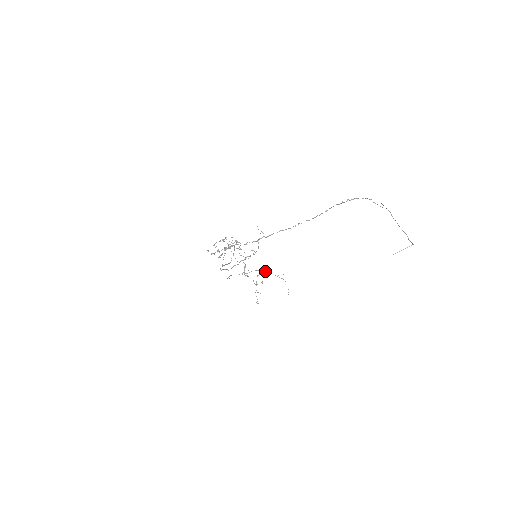
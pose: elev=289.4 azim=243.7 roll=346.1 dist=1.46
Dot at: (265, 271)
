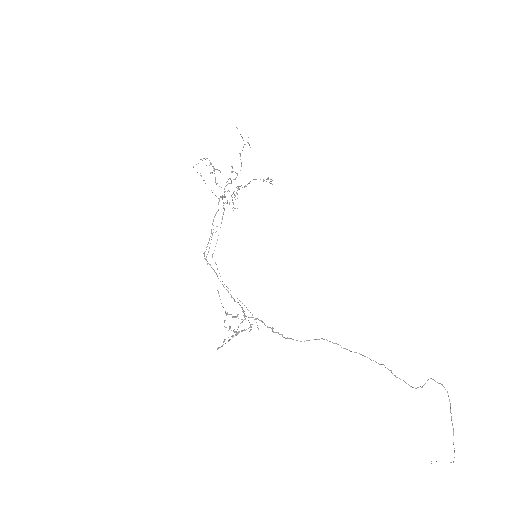
Dot at: (247, 184)
